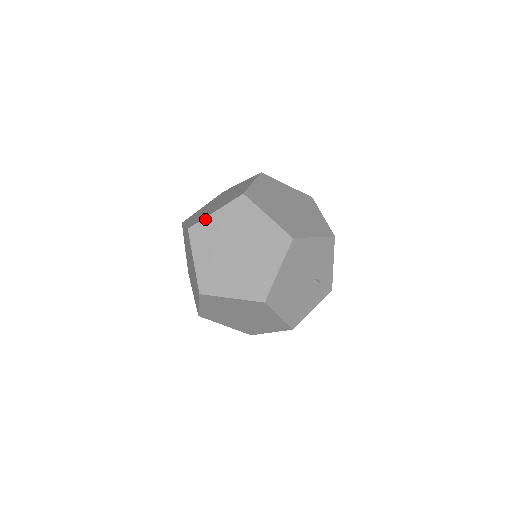
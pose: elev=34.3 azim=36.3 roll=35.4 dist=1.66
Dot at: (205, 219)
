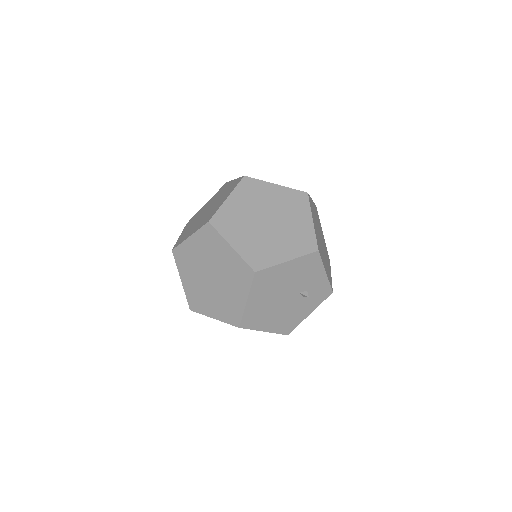
Dot at: (183, 243)
